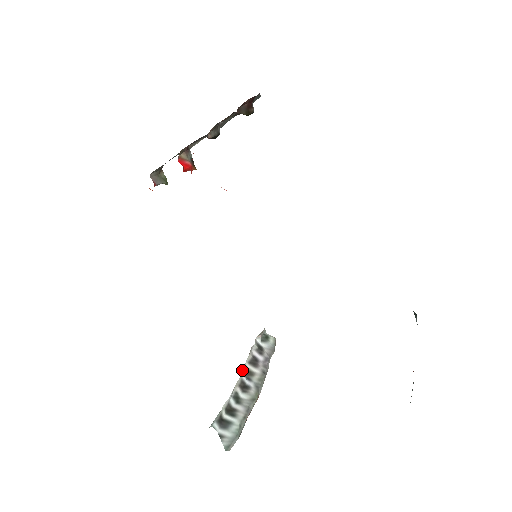
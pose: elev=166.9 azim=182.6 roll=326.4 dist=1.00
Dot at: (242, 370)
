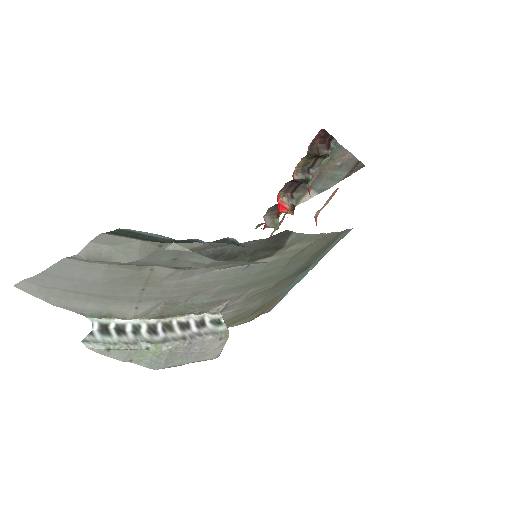
Dot at: (164, 320)
